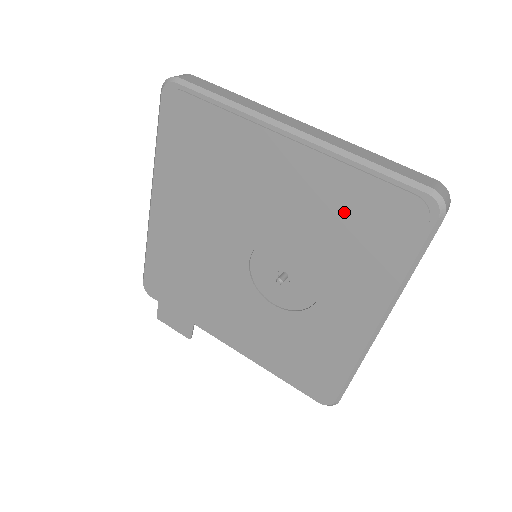
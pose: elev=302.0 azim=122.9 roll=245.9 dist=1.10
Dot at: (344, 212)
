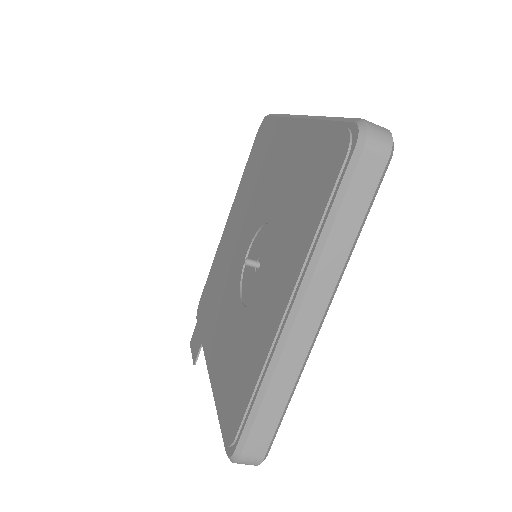
Dot at: (303, 172)
